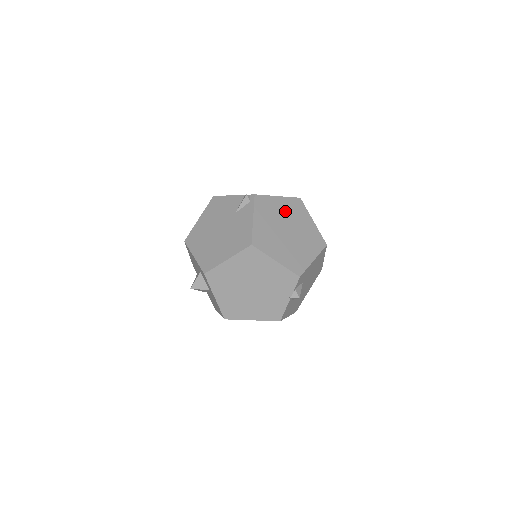
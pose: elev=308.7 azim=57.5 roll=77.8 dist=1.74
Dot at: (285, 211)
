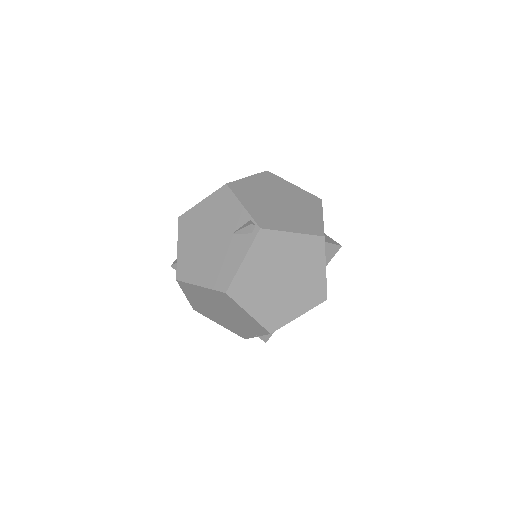
Dot at: (293, 253)
